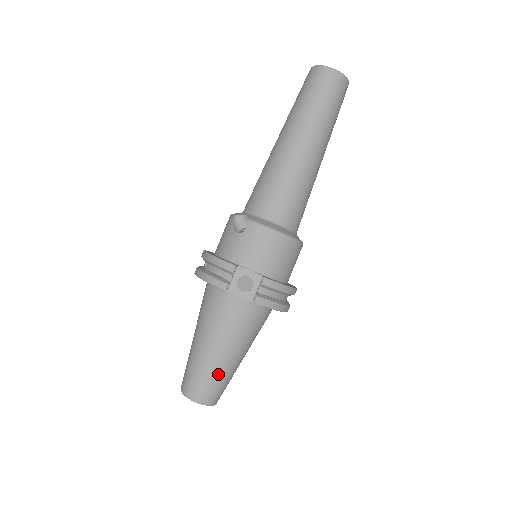
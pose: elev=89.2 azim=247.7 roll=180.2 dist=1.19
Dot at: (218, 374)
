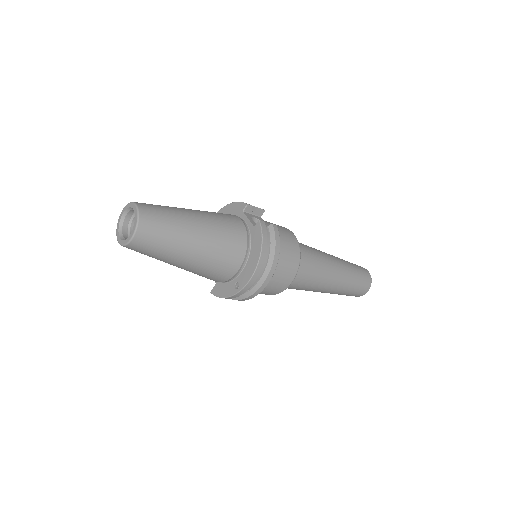
Dot at: (176, 218)
